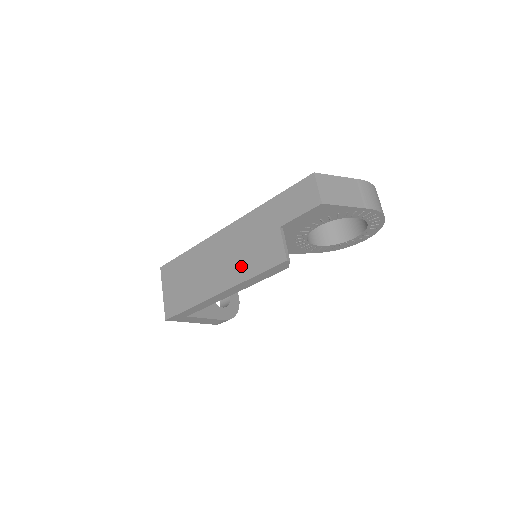
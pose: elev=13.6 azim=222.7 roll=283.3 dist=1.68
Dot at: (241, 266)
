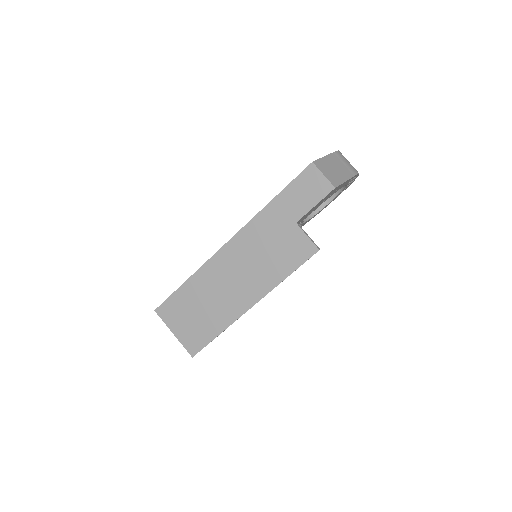
Dot at: (267, 273)
